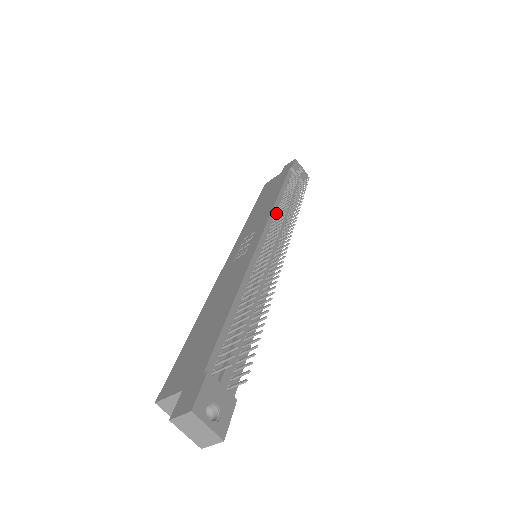
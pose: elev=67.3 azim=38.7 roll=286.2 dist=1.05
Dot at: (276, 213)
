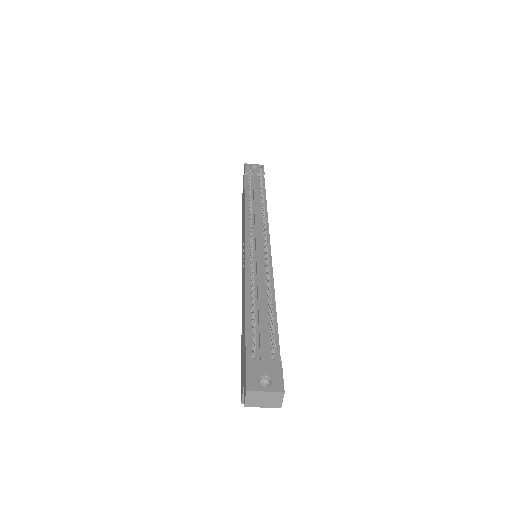
Dot at: (249, 216)
